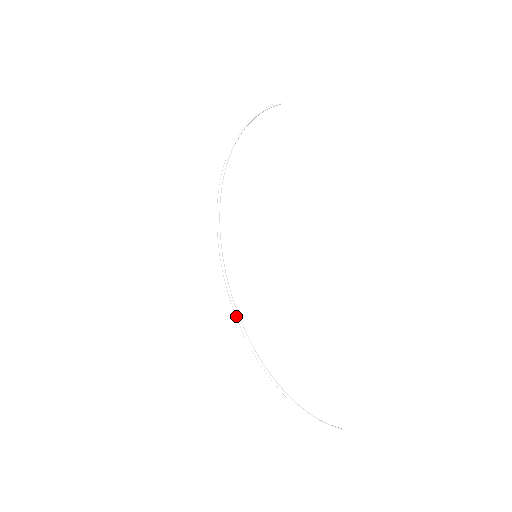
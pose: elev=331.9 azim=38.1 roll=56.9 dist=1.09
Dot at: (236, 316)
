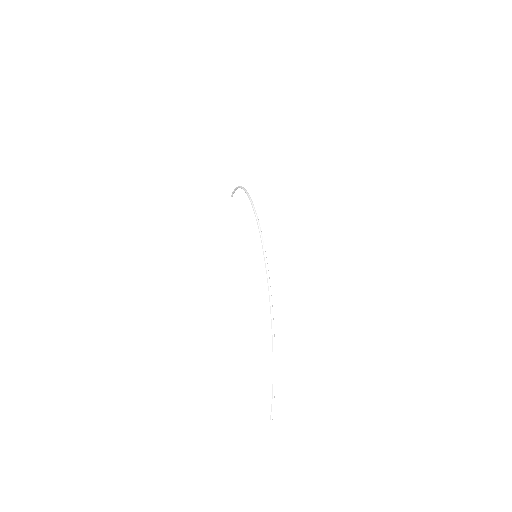
Dot at: (268, 275)
